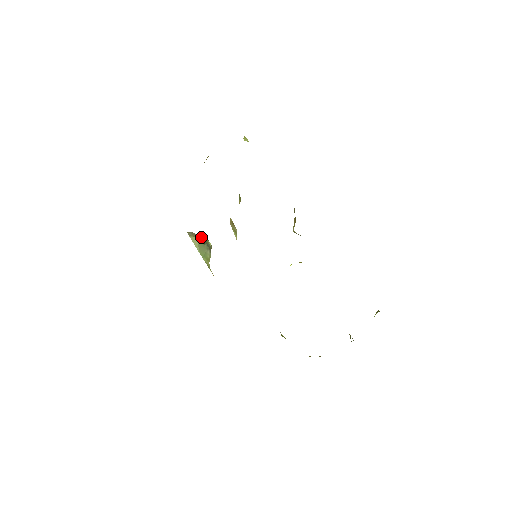
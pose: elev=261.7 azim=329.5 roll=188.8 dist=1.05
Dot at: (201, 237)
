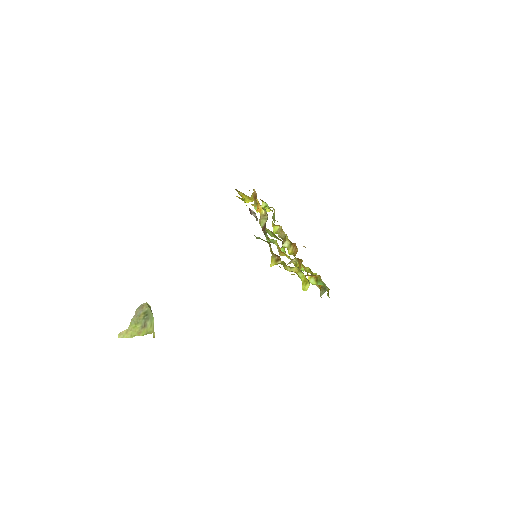
Dot at: occluded
